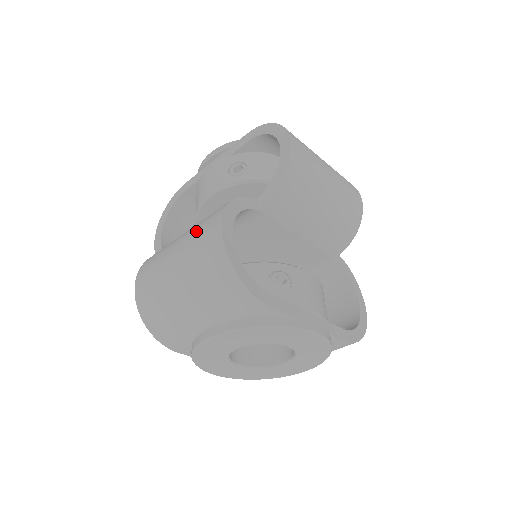
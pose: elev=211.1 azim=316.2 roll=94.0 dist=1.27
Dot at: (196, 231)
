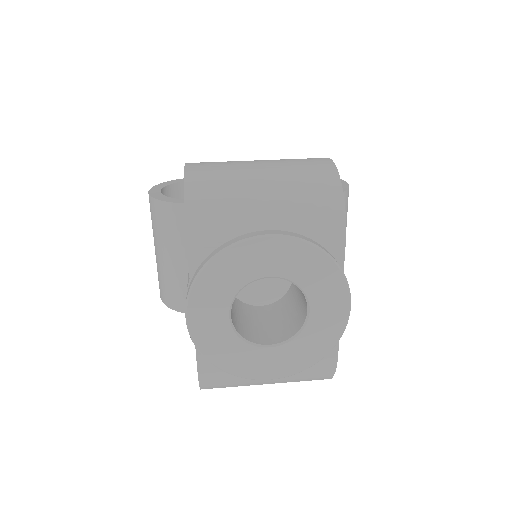
Dot at: occluded
